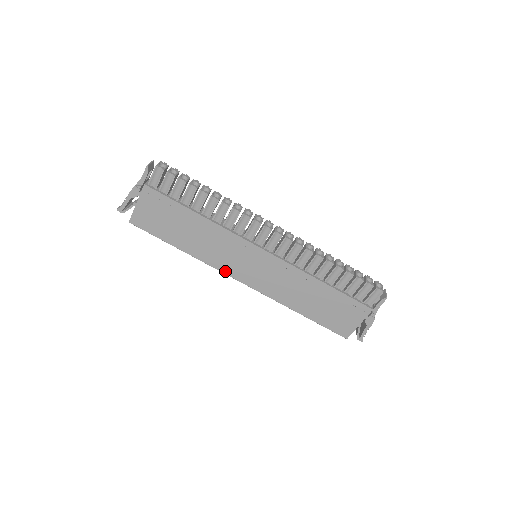
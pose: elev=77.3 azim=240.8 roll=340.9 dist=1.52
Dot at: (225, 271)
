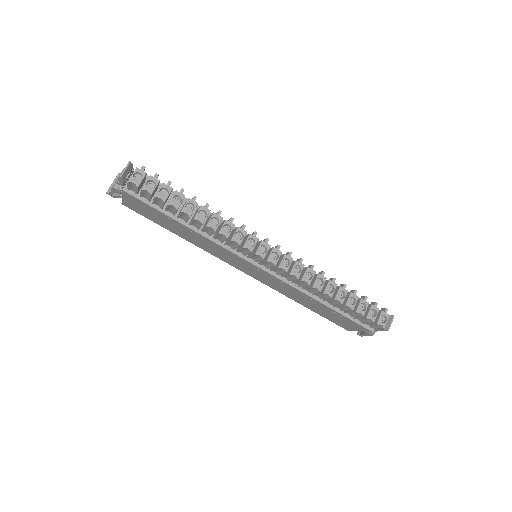
Dot at: (224, 261)
